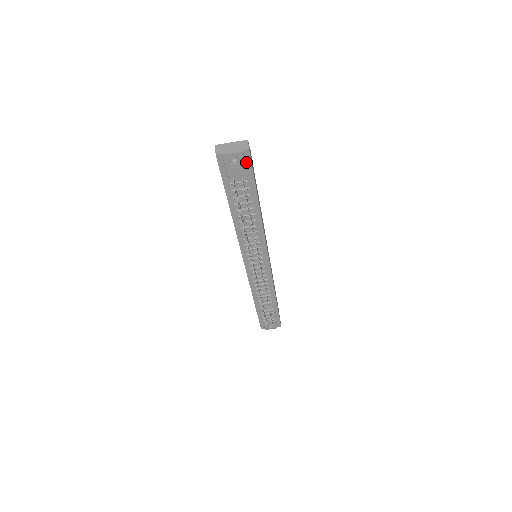
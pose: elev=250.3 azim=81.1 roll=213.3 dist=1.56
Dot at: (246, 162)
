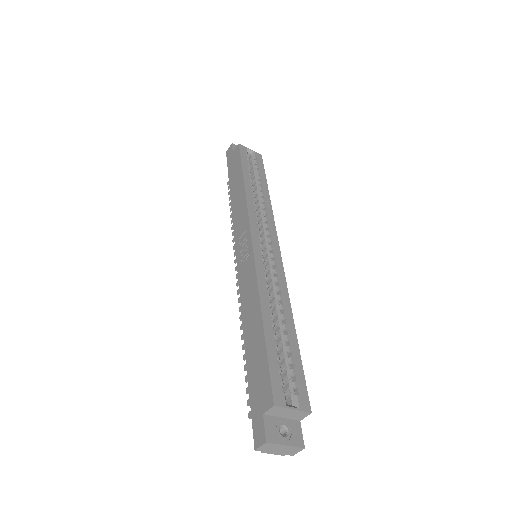
Dot at: occluded
